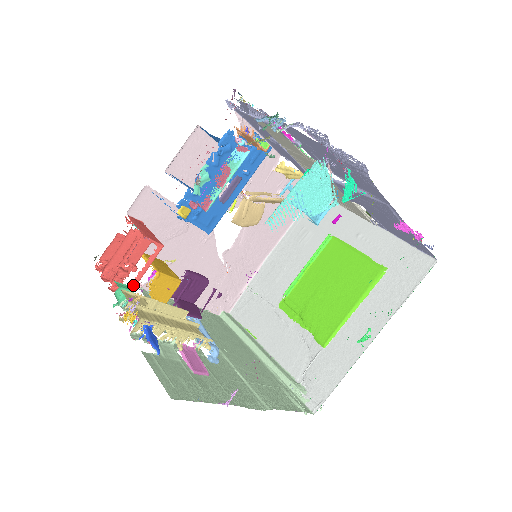
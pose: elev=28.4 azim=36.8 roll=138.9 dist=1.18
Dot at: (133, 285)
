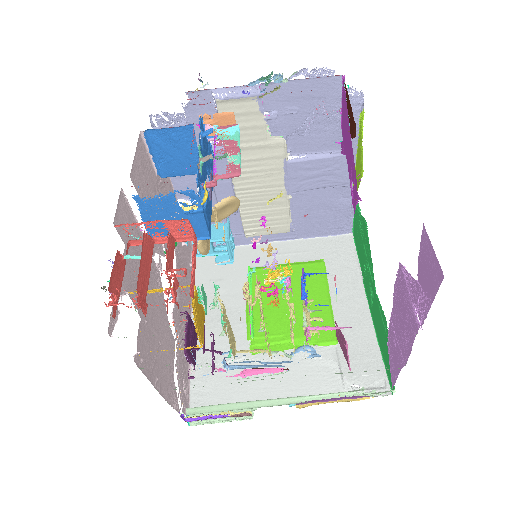
Dot at: (191, 296)
